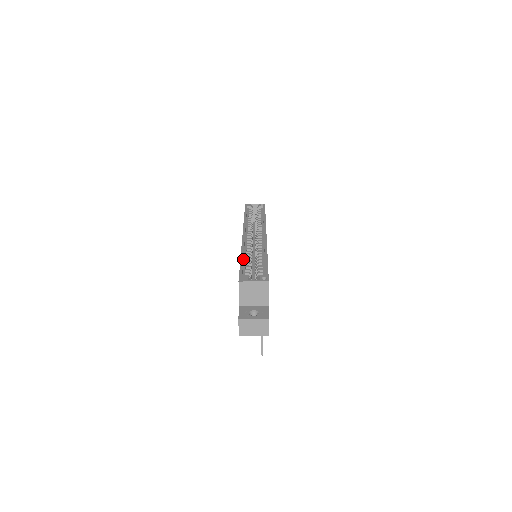
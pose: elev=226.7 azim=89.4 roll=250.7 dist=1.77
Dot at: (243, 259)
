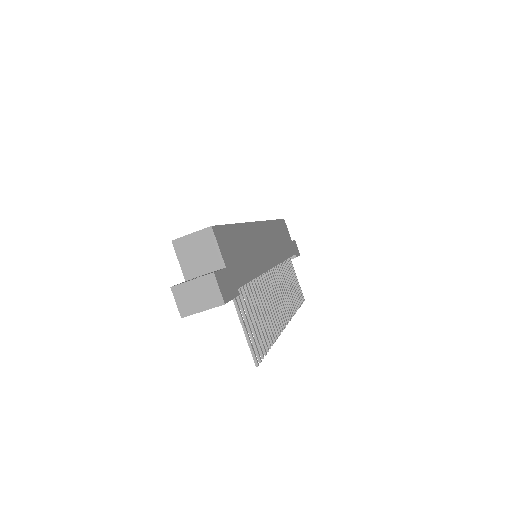
Dot at: occluded
